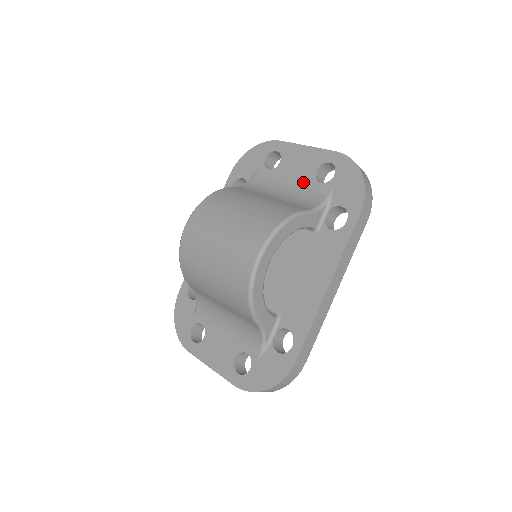
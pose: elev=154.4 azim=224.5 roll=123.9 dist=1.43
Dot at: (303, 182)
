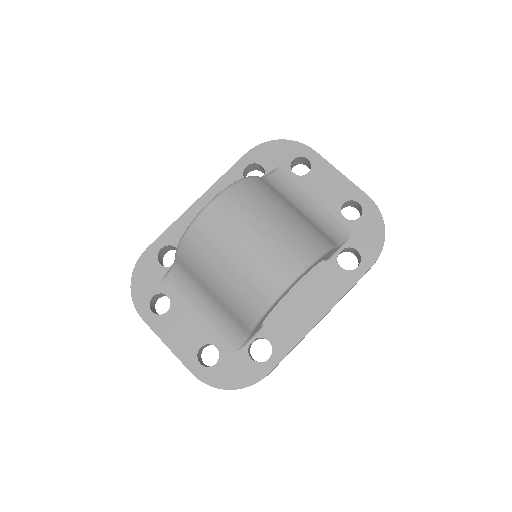
Dot at: (327, 207)
